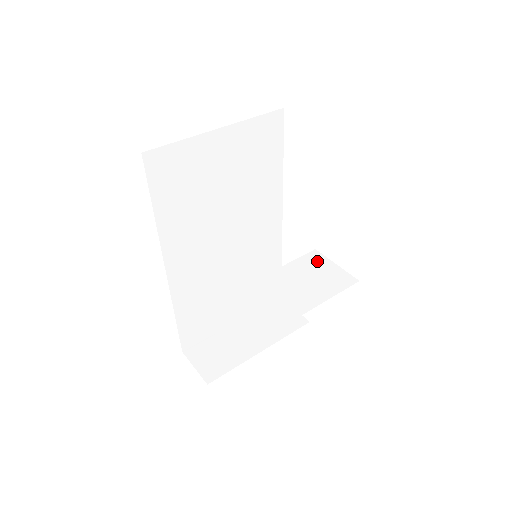
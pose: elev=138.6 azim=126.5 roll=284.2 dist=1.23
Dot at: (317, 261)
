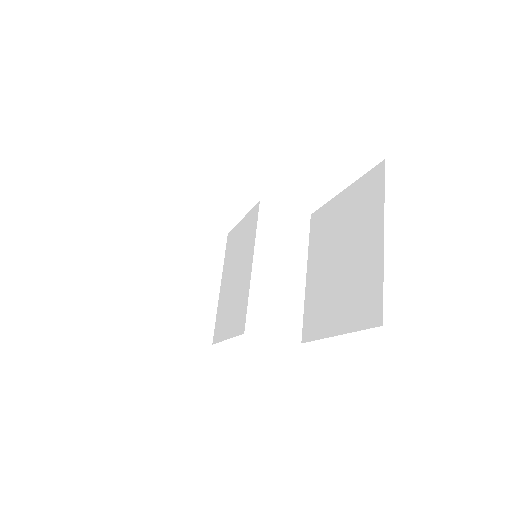
Dot at: (272, 214)
